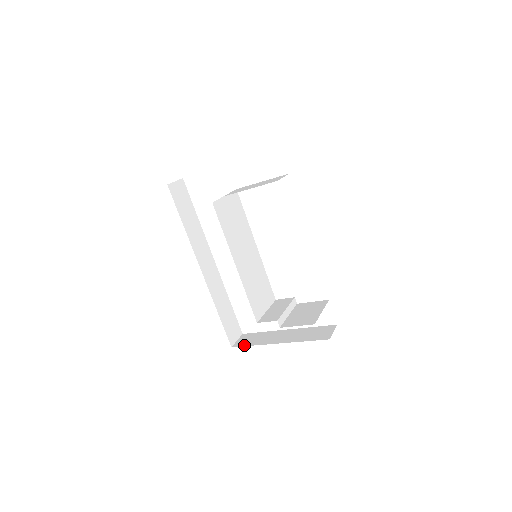
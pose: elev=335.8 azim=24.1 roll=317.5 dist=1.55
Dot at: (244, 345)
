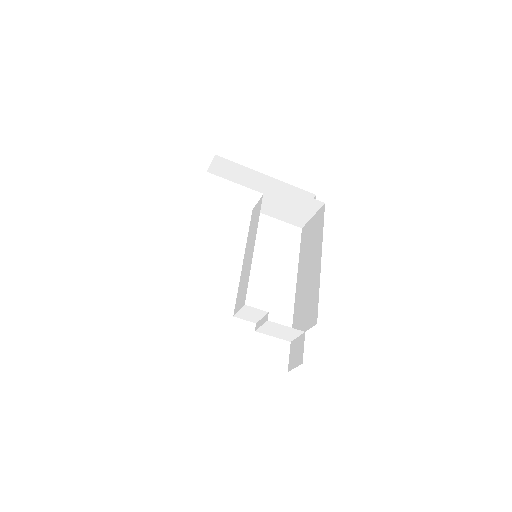
Dot at: occluded
